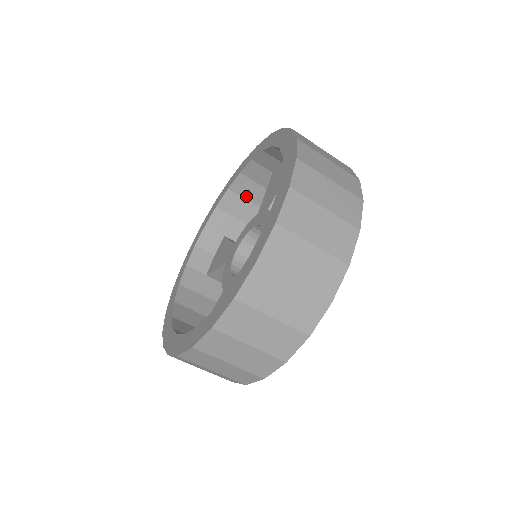
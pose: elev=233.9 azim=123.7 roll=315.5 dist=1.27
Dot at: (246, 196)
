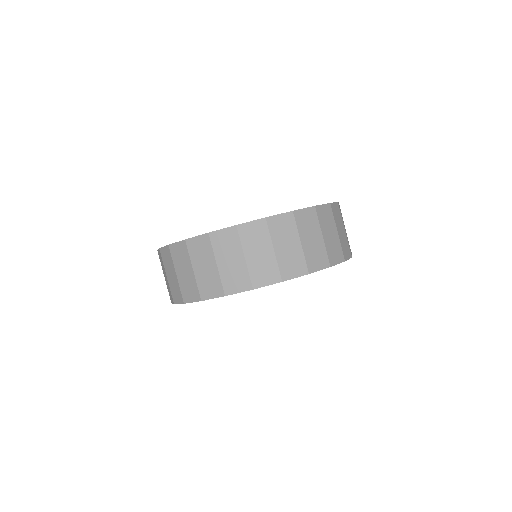
Dot at: occluded
